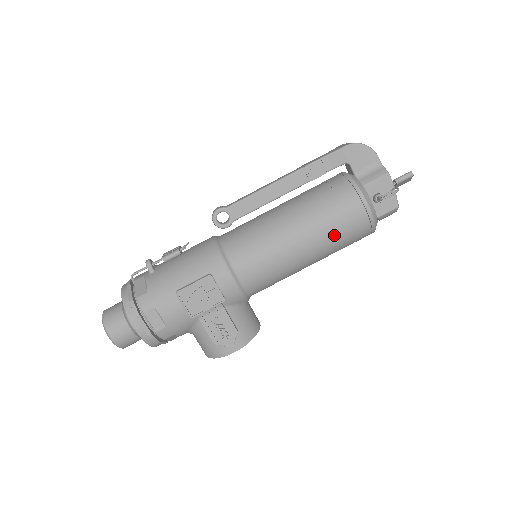
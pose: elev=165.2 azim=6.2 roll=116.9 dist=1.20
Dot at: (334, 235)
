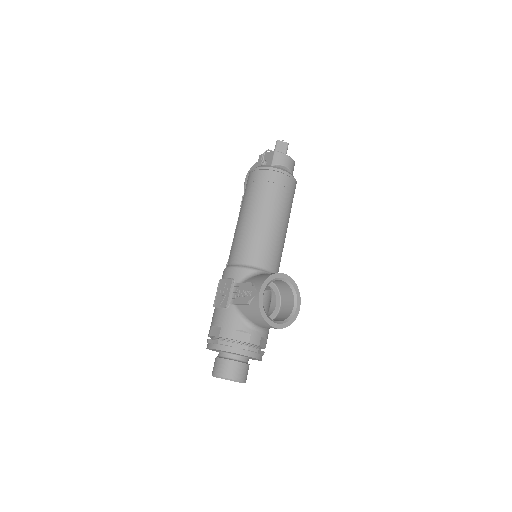
Dot at: (252, 194)
